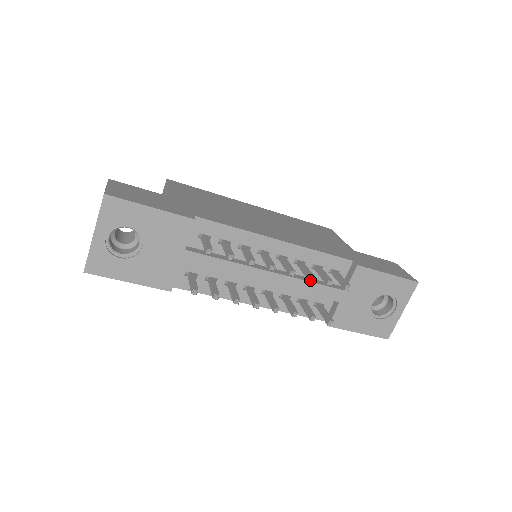
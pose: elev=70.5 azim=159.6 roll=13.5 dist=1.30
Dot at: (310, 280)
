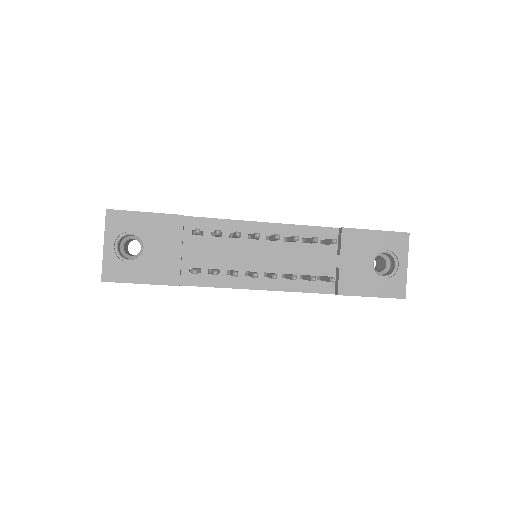
Dot at: (296, 240)
